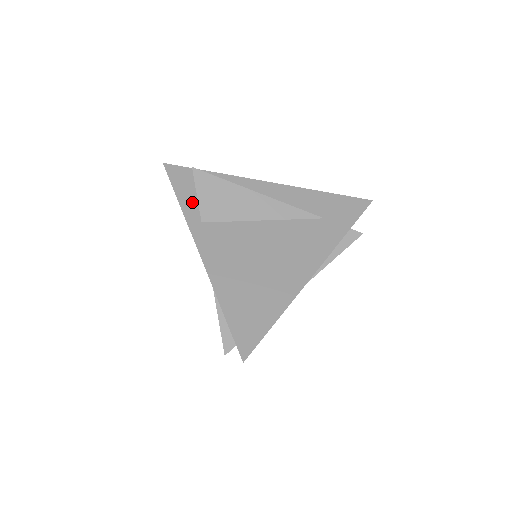
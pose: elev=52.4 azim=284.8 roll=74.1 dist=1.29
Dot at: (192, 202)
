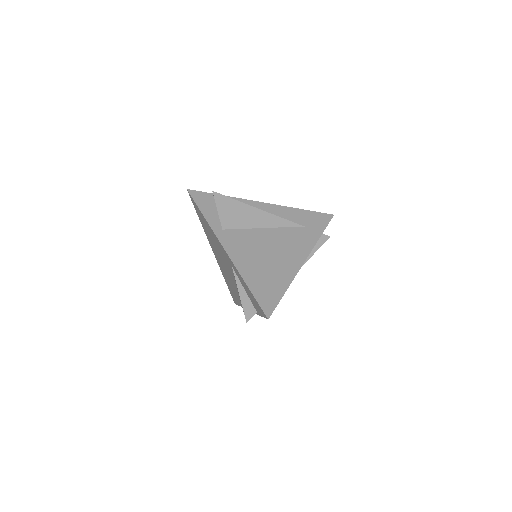
Dot at: (213, 216)
